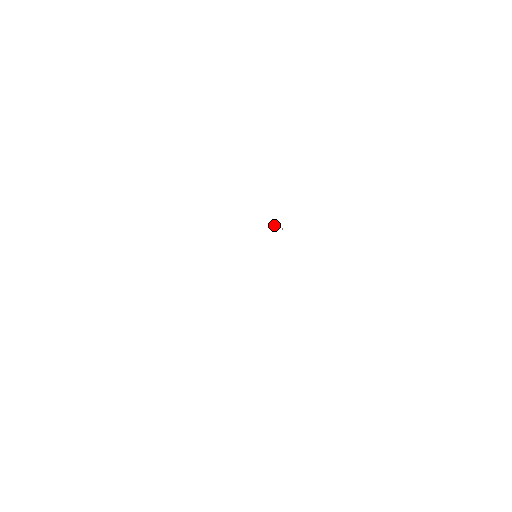
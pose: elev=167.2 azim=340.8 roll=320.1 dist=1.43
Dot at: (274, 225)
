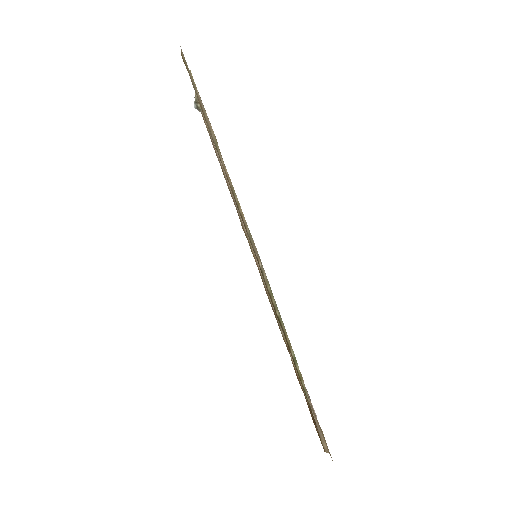
Dot at: (197, 105)
